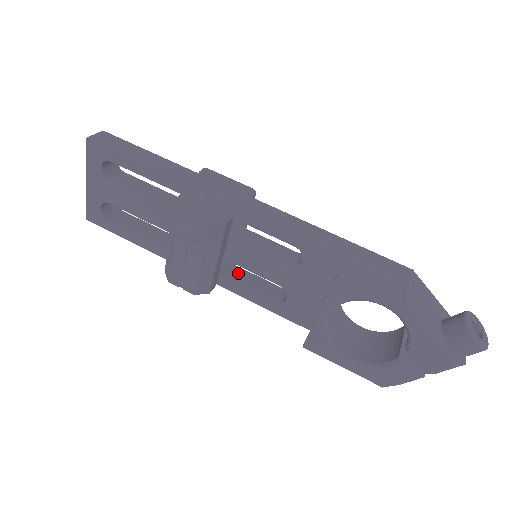
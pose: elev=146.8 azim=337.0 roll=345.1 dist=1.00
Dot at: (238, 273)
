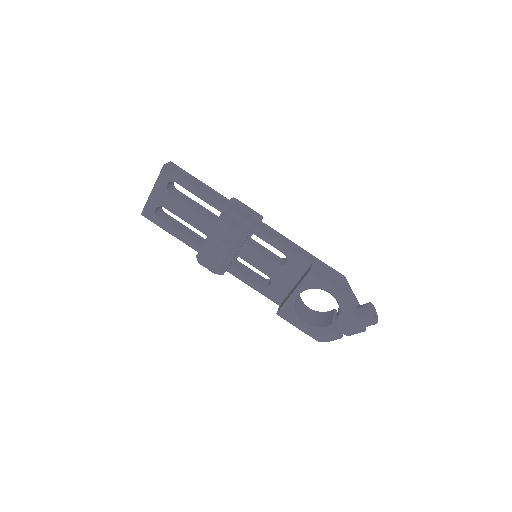
Dot at: (239, 265)
